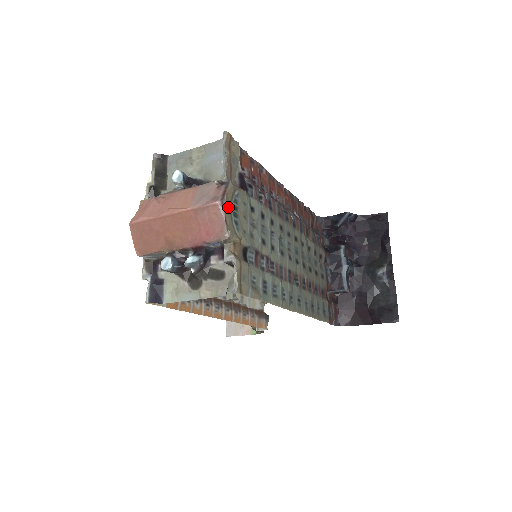
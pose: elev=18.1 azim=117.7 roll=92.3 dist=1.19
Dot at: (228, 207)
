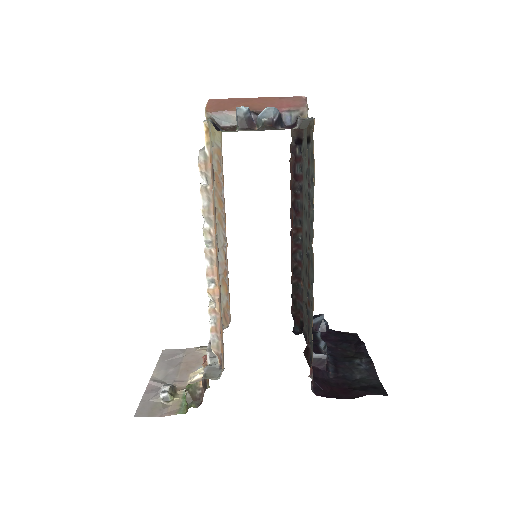
Dot at: occluded
